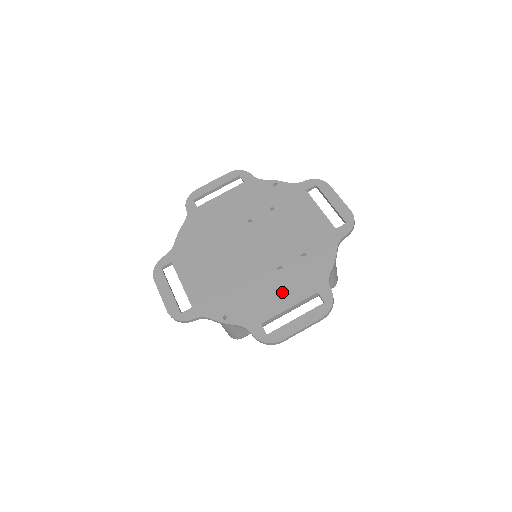
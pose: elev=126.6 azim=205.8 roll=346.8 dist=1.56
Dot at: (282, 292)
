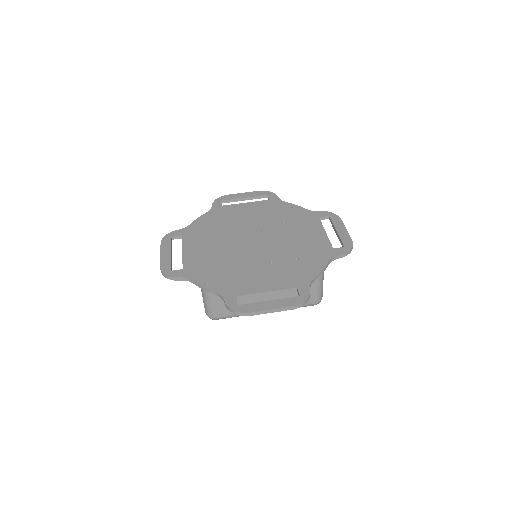
Dot at: (266, 279)
